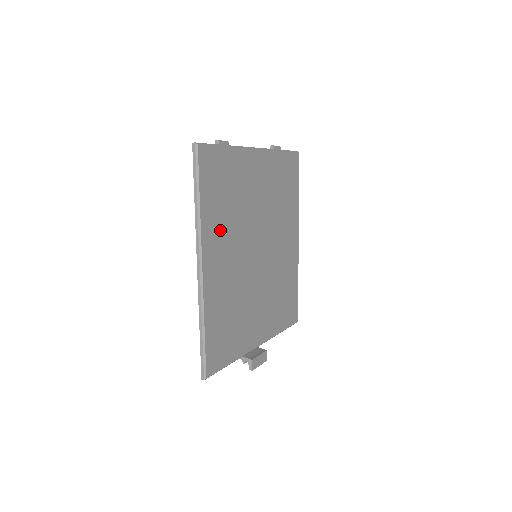
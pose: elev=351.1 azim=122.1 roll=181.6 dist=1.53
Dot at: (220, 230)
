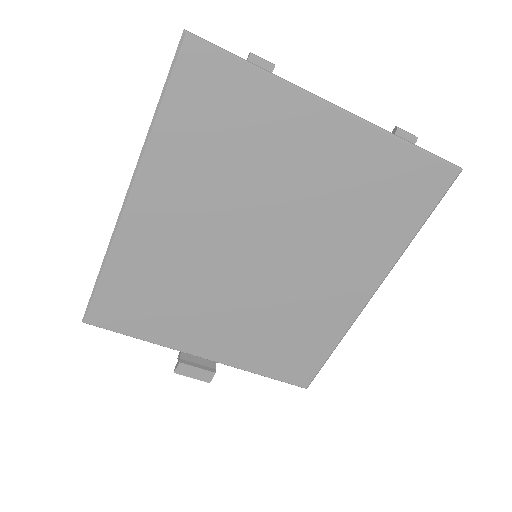
Dot at: (185, 177)
